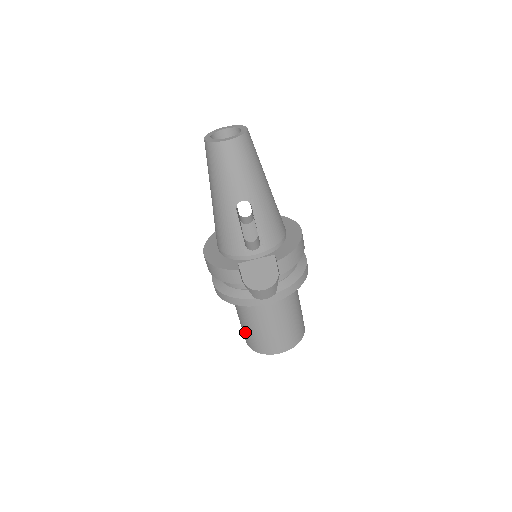
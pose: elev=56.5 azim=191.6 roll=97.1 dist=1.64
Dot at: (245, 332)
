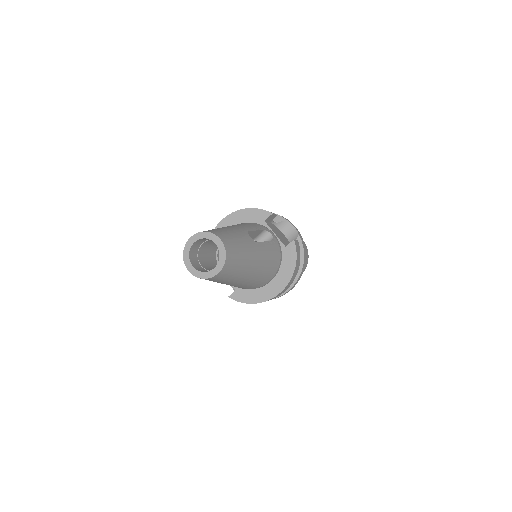
Dot at: occluded
